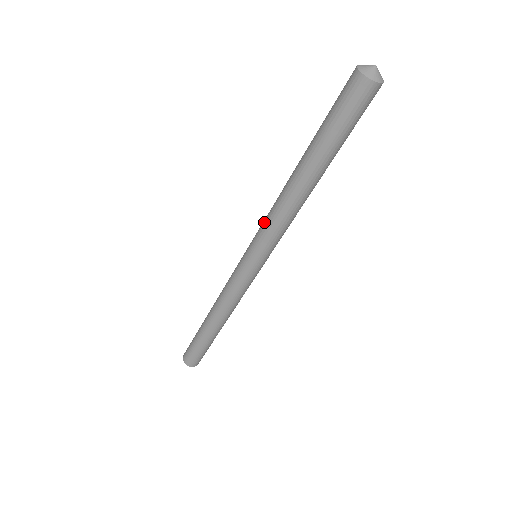
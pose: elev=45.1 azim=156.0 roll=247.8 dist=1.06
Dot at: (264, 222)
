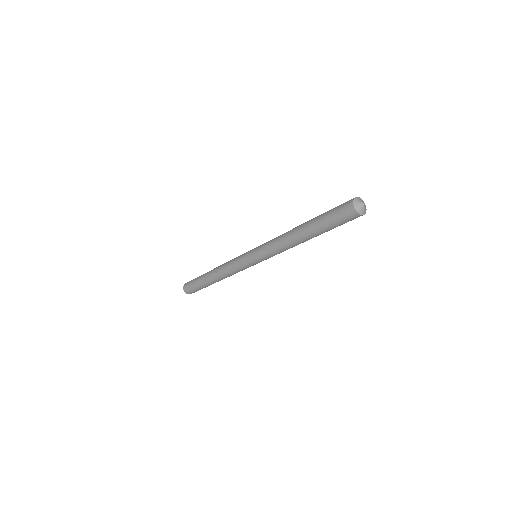
Dot at: (269, 248)
